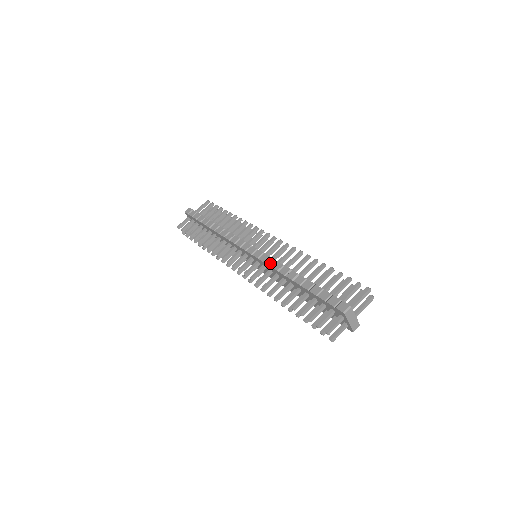
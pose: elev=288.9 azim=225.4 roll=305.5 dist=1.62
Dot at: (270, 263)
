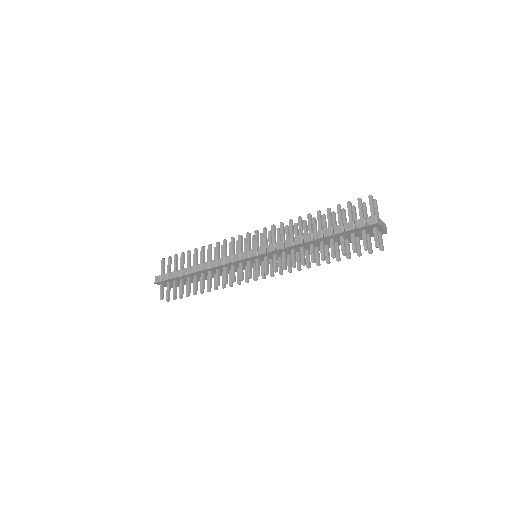
Dot at: (280, 247)
